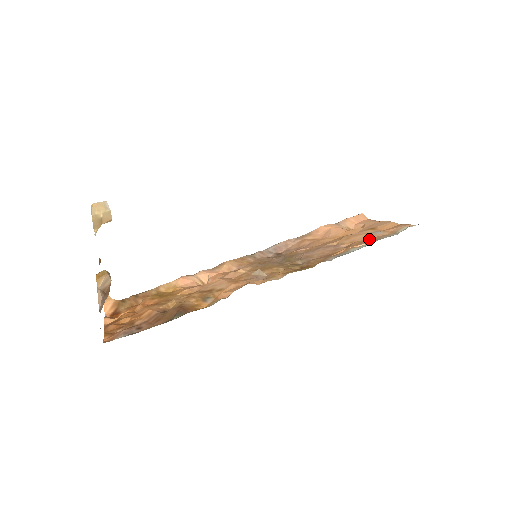
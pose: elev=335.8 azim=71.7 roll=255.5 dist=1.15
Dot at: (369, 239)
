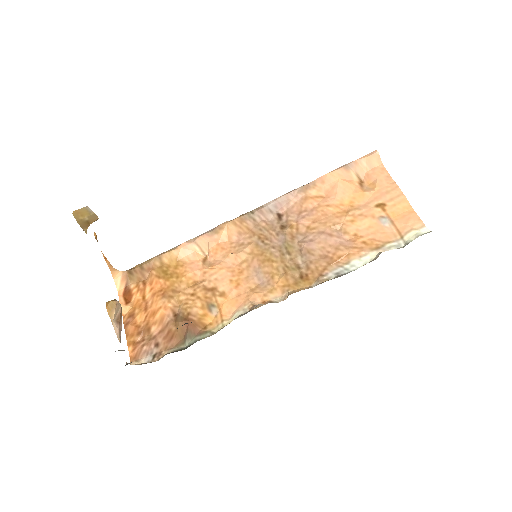
Dot at: (374, 238)
